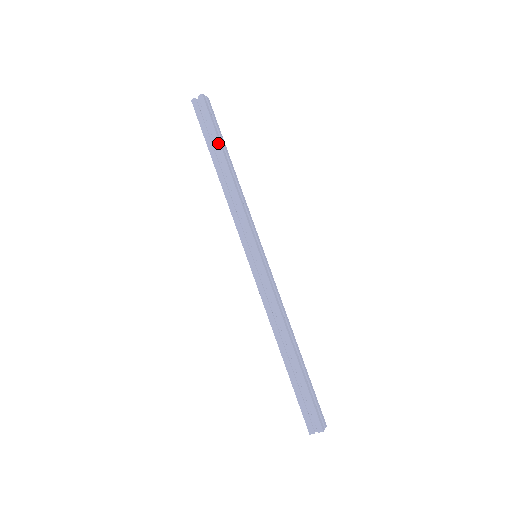
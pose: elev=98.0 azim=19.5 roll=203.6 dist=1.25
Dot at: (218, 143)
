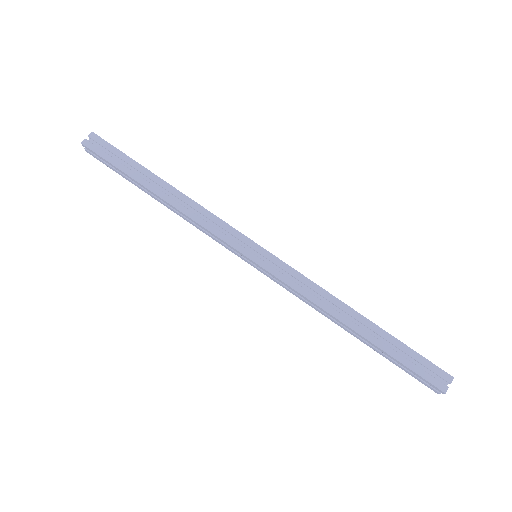
Dot at: (142, 168)
